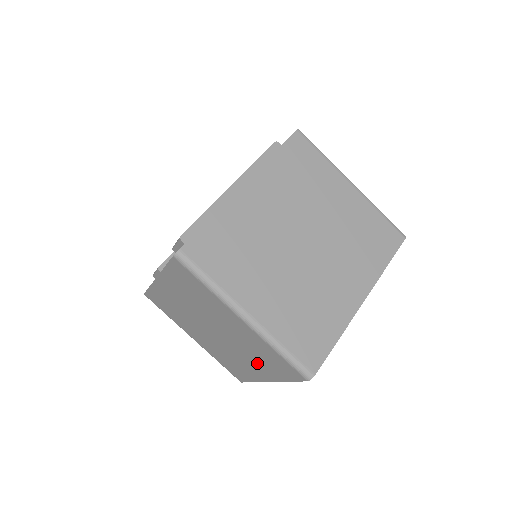
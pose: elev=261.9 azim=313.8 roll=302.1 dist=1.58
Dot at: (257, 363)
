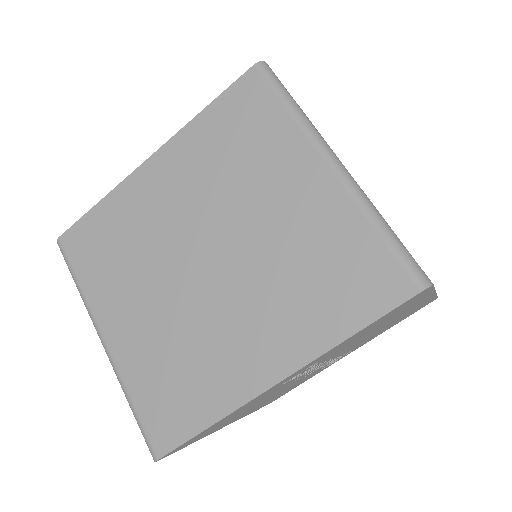
Dot at: (283, 314)
